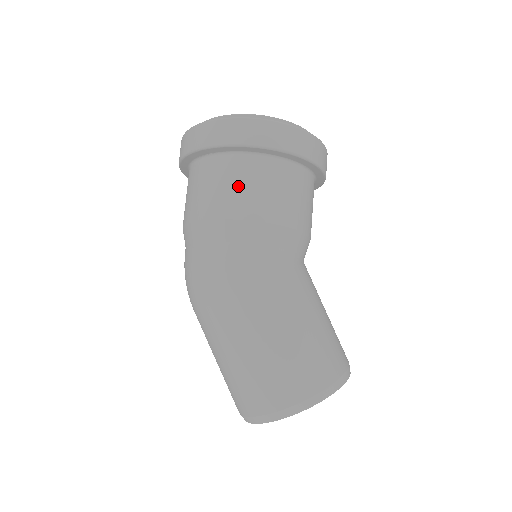
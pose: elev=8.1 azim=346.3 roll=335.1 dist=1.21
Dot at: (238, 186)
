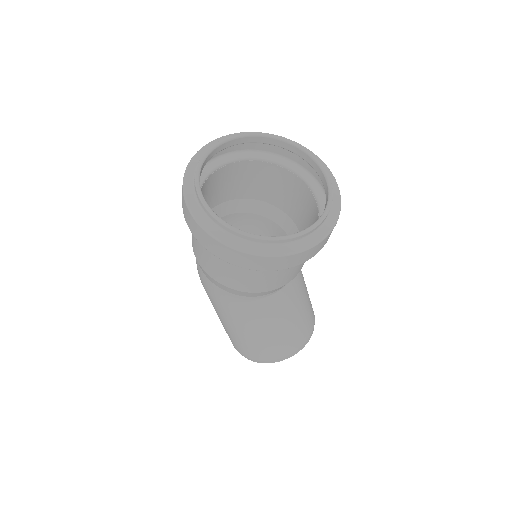
Dot at: (201, 249)
